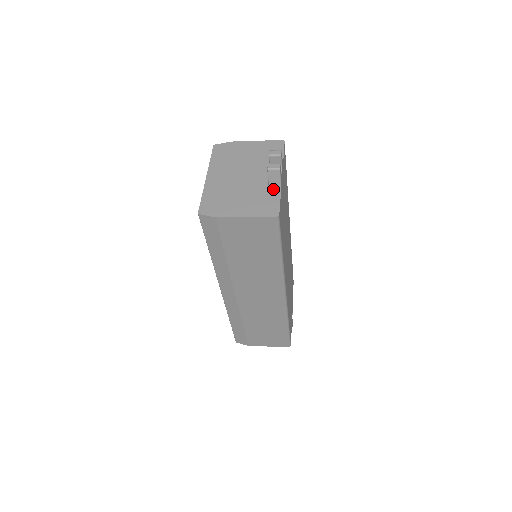
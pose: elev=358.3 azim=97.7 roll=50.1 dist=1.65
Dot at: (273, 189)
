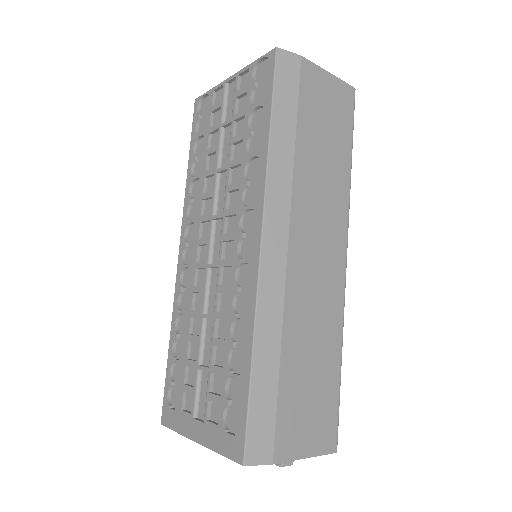
Dot at: occluded
